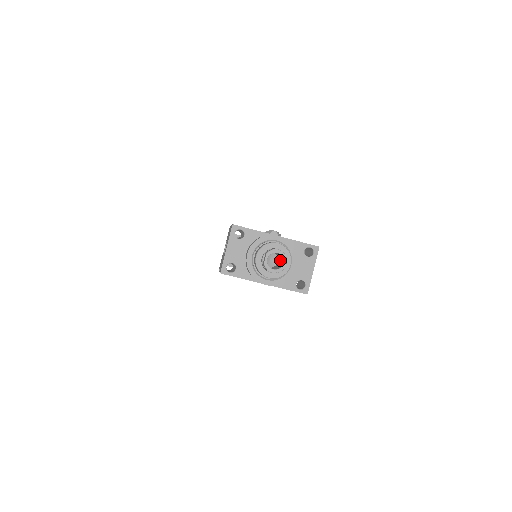
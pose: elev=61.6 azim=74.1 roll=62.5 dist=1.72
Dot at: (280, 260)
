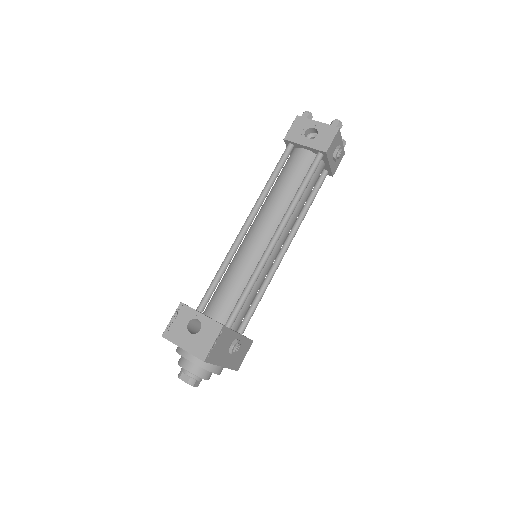
Dot at: occluded
